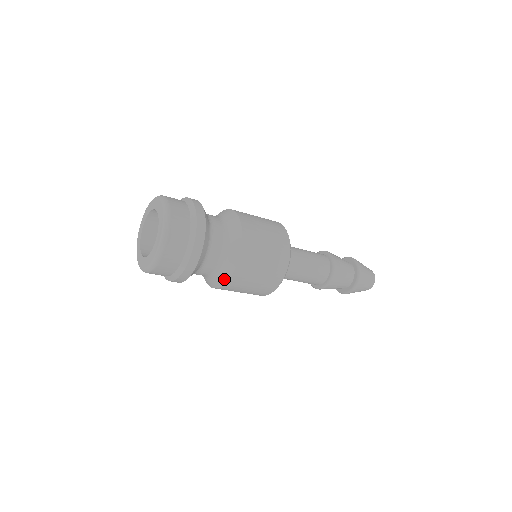
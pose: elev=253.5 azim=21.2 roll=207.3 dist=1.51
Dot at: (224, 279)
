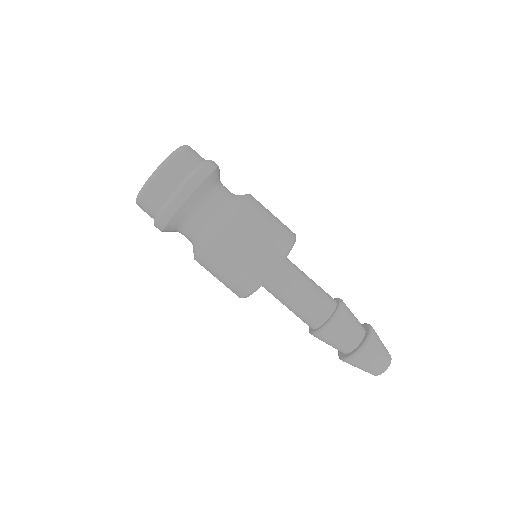
Dot at: (194, 255)
